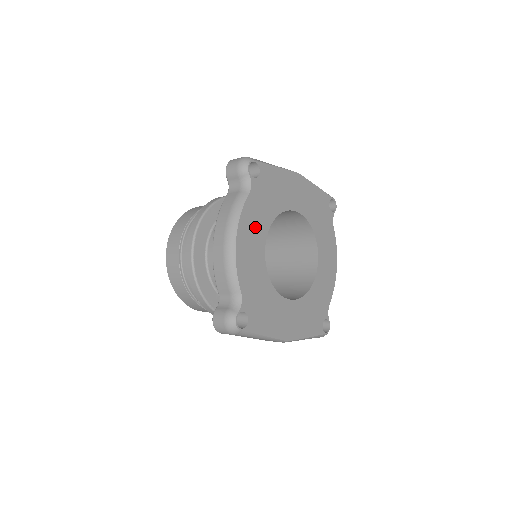
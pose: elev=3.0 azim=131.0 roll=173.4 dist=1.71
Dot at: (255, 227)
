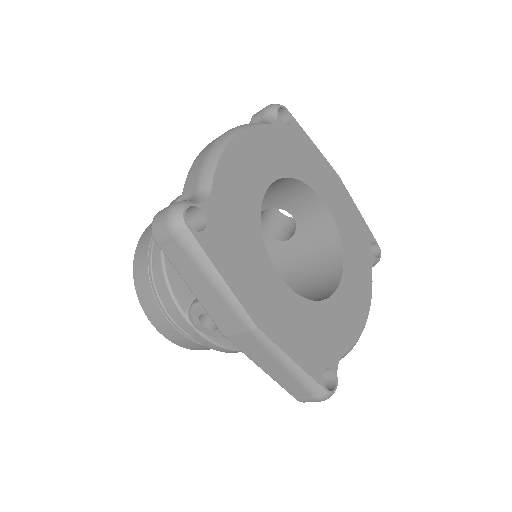
Dot at: (264, 157)
